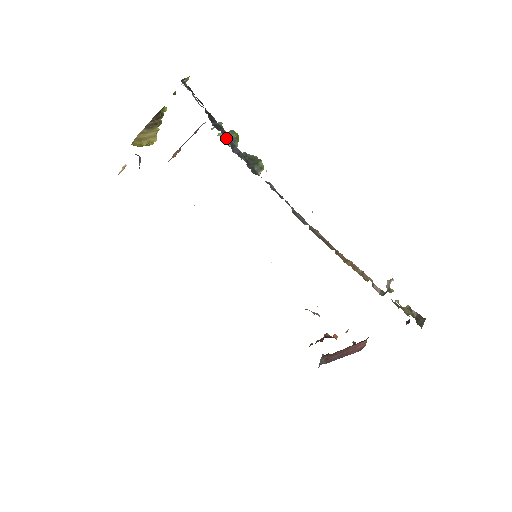
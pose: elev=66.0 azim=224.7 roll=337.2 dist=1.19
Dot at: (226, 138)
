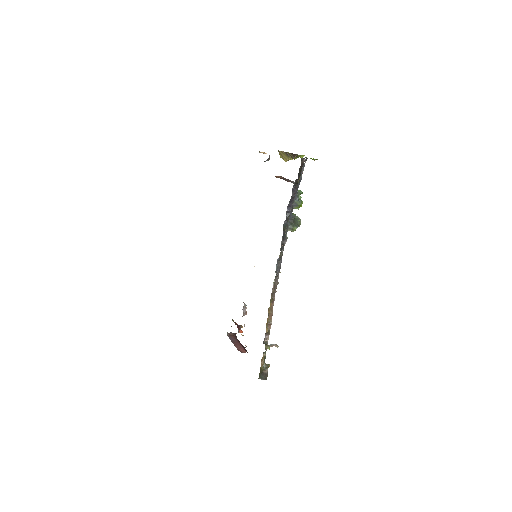
Dot at: (291, 200)
